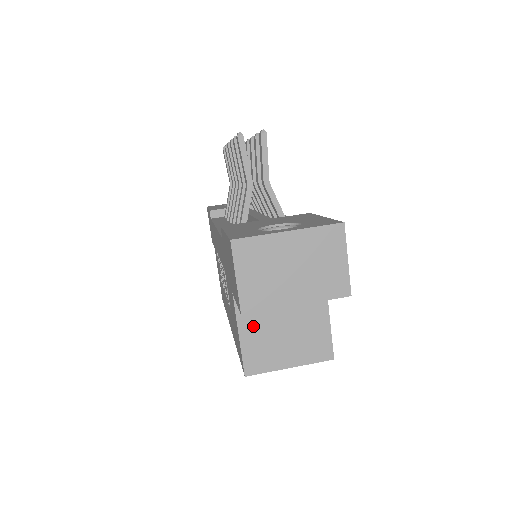
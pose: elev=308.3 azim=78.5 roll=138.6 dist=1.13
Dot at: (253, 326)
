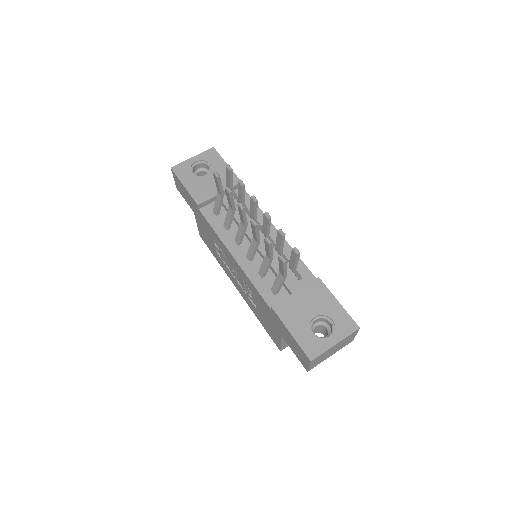
Dot at: occluded
